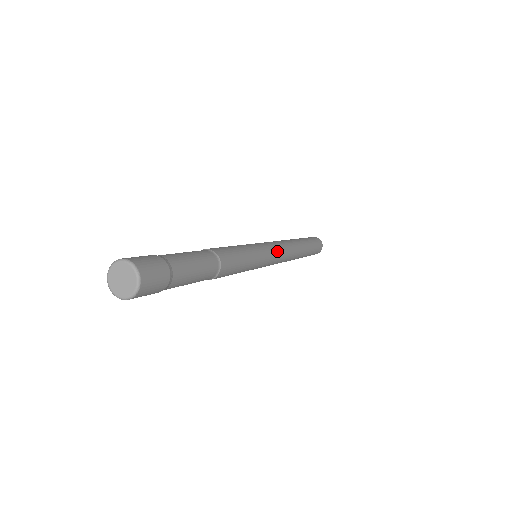
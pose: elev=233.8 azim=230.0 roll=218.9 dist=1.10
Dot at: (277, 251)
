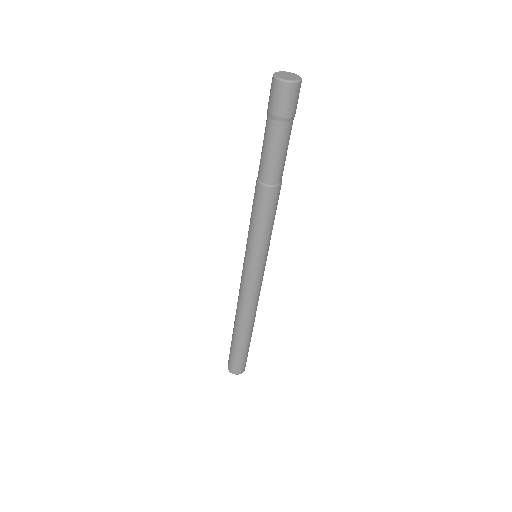
Dot at: (262, 278)
